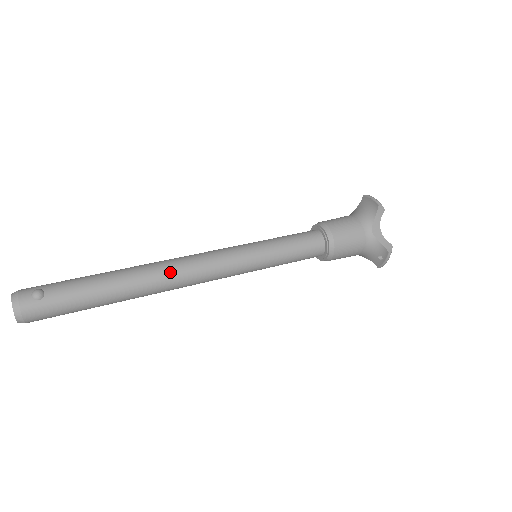
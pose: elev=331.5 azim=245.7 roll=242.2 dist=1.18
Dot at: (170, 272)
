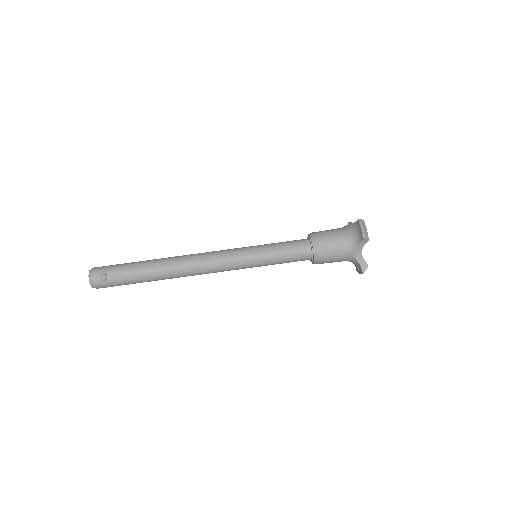
Dot at: (188, 270)
